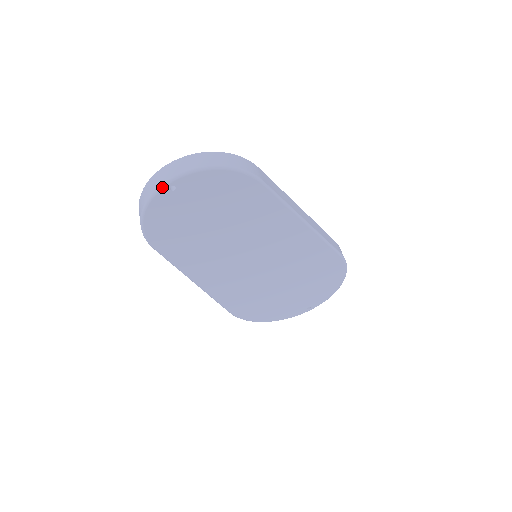
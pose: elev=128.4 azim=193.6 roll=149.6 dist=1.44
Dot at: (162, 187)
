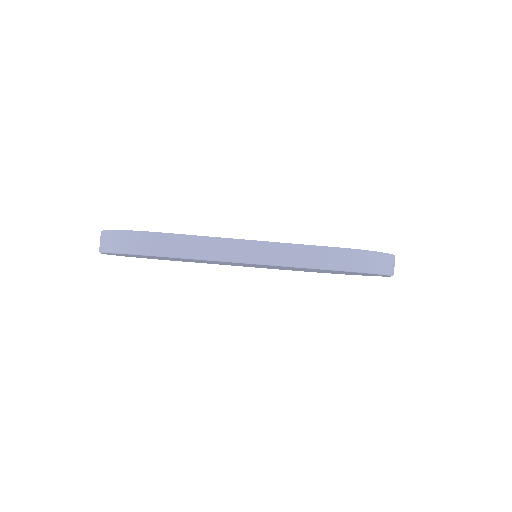
Dot at: occluded
